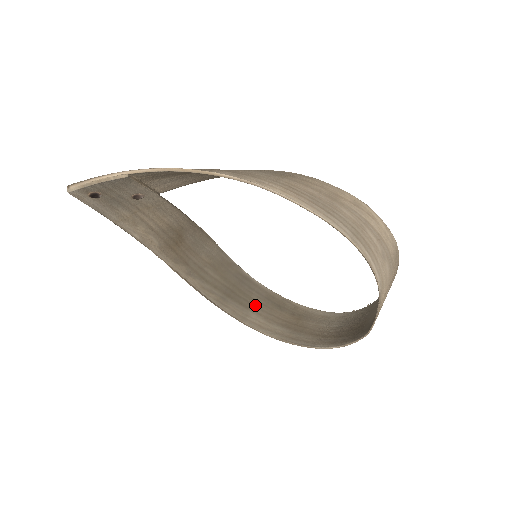
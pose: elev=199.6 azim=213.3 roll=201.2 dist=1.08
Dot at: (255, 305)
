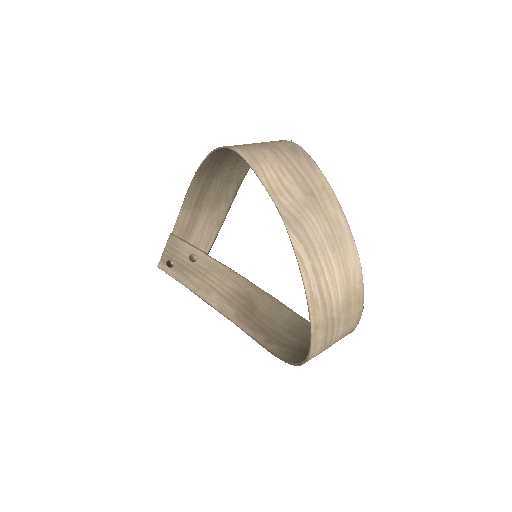
Dot at: occluded
